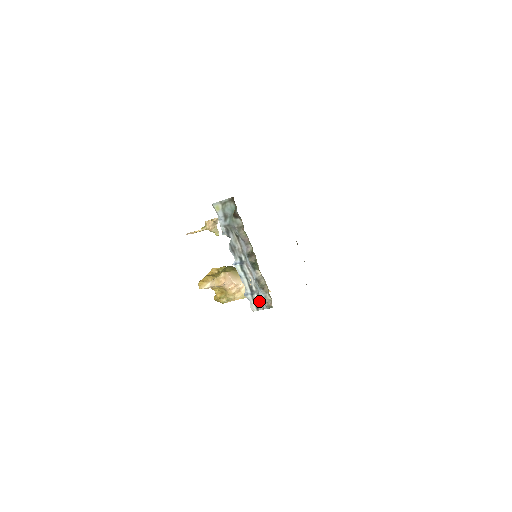
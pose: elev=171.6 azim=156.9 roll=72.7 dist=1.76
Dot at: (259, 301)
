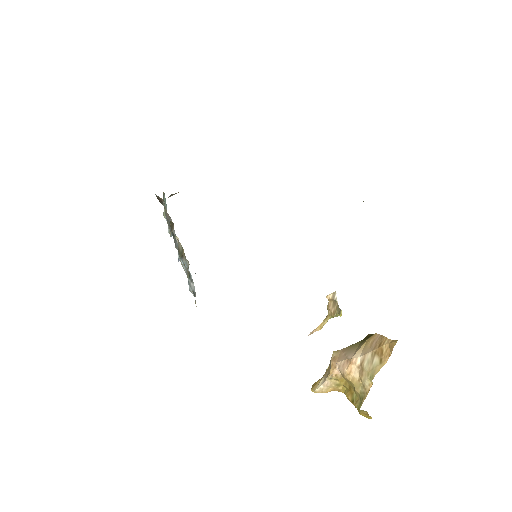
Dot at: (191, 282)
